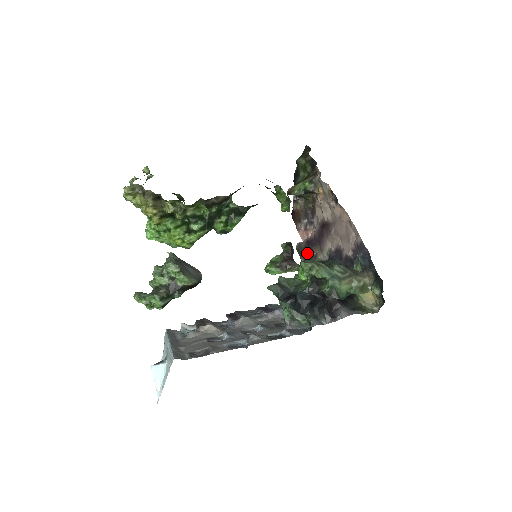
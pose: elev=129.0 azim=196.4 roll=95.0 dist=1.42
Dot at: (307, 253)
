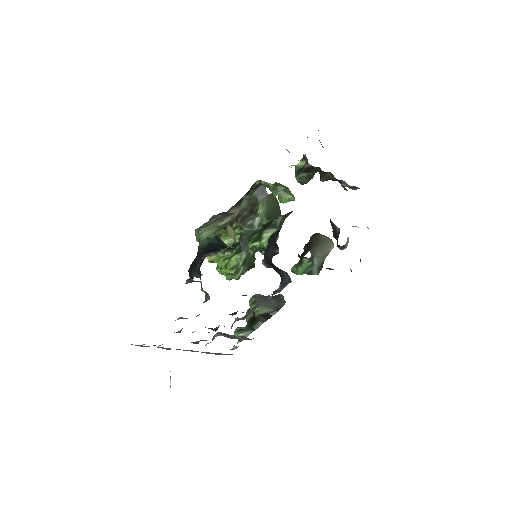
Dot at: (337, 237)
